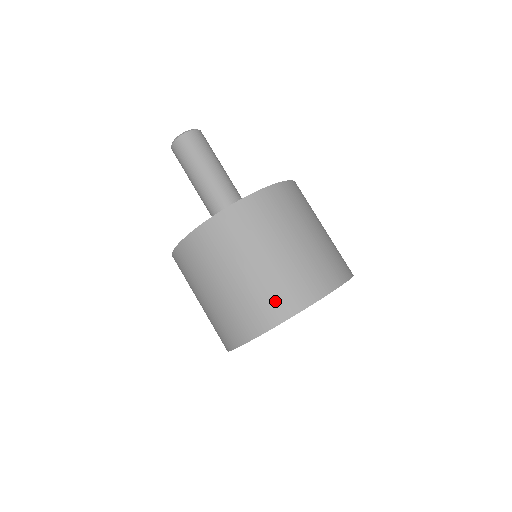
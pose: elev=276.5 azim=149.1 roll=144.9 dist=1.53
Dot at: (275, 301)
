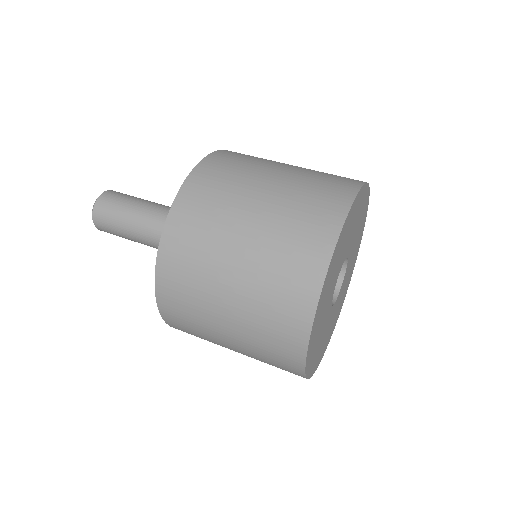
Dot at: (299, 255)
